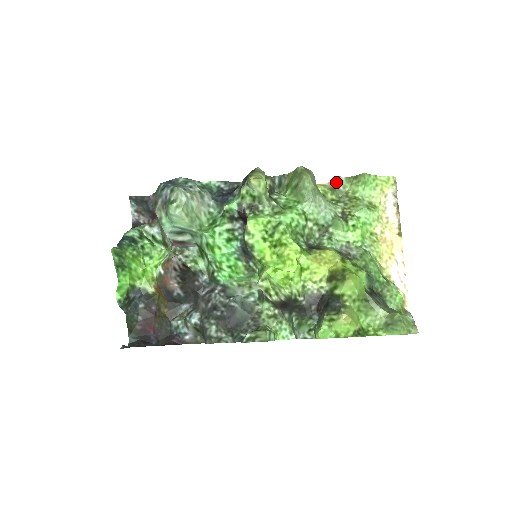
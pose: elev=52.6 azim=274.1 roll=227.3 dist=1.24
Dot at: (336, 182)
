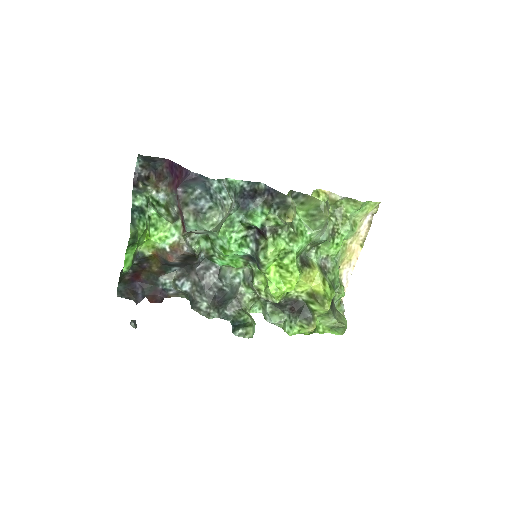
Dot at: (337, 198)
